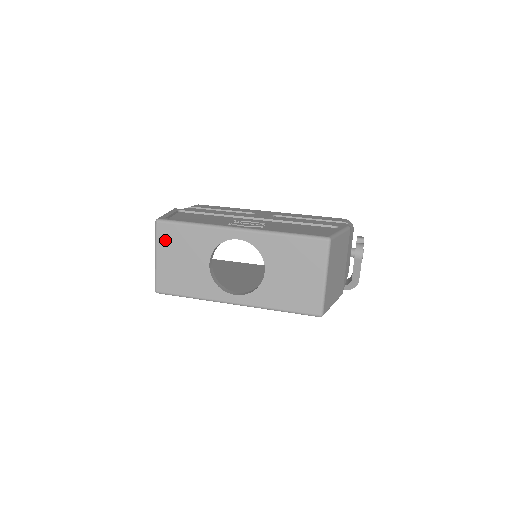
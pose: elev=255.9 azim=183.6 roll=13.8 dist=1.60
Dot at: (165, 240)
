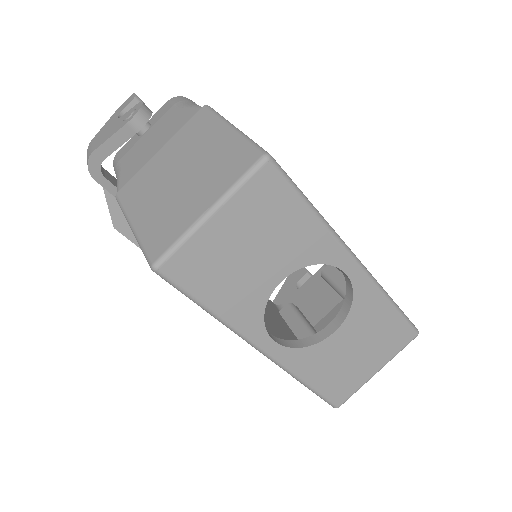
Dot at: (253, 199)
